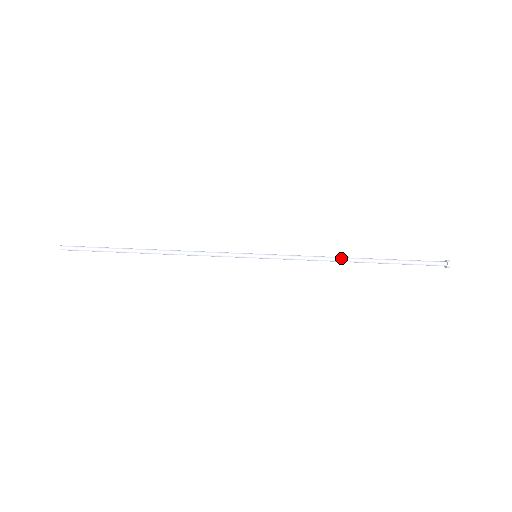
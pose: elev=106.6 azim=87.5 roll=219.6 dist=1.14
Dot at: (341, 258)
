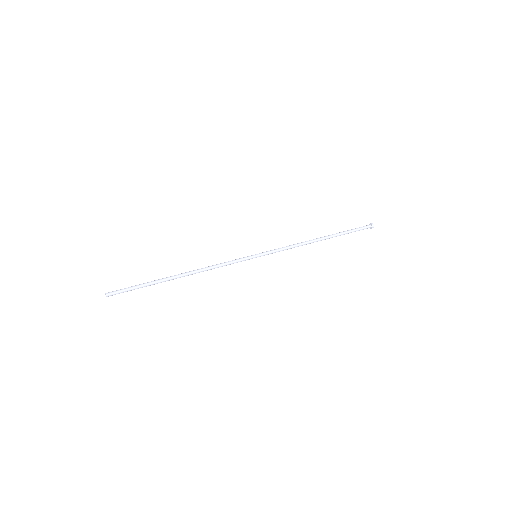
Dot at: (310, 240)
